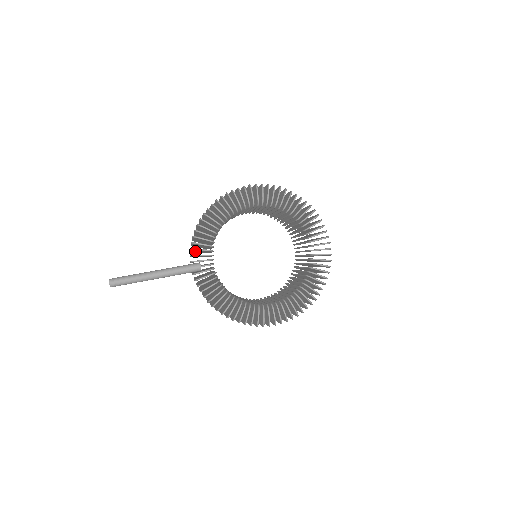
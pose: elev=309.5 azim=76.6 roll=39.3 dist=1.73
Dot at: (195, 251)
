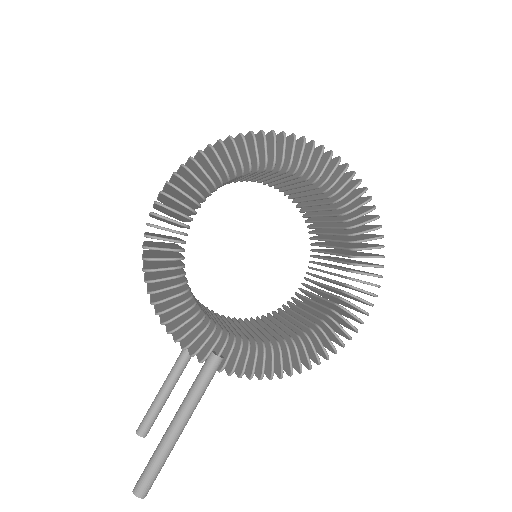
Dot at: occluded
